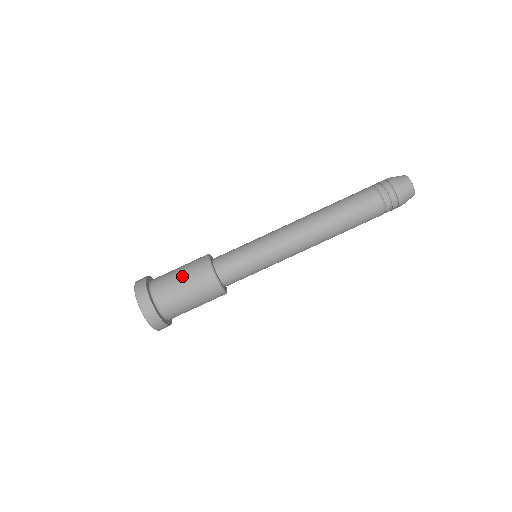
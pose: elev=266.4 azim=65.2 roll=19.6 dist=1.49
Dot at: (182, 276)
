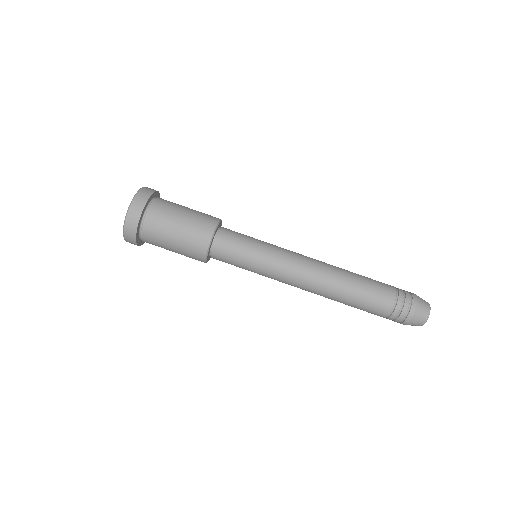
Dot at: (186, 213)
